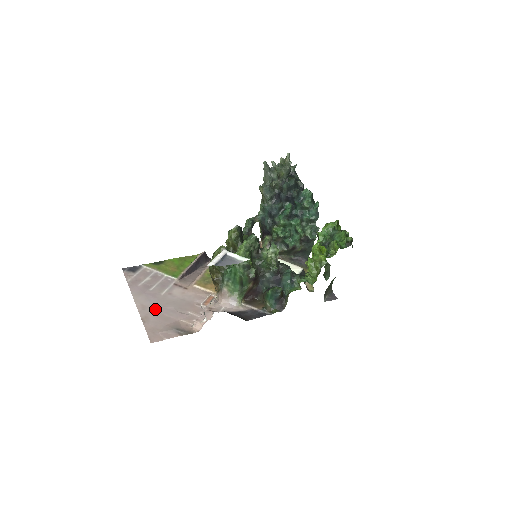
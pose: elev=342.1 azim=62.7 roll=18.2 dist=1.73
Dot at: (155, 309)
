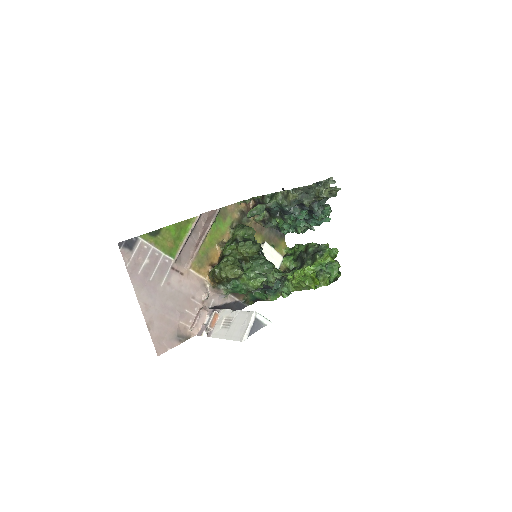
Dot at: (157, 309)
